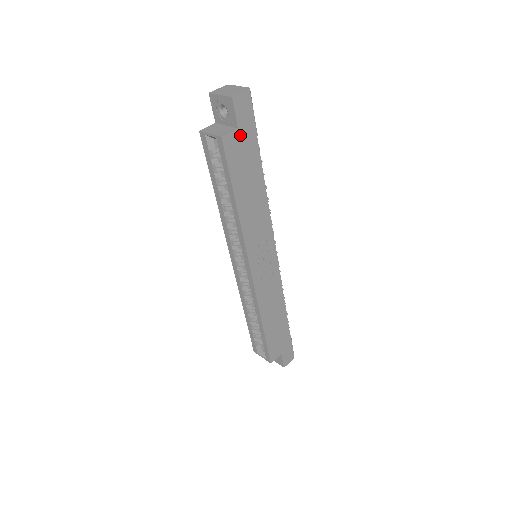
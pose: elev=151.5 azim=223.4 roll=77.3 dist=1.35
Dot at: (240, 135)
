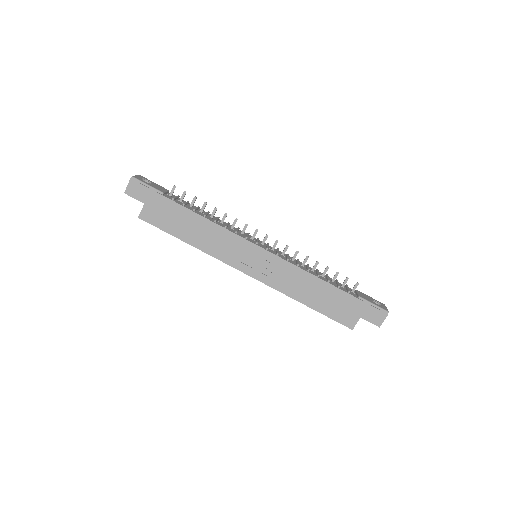
Dot at: (150, 205)
